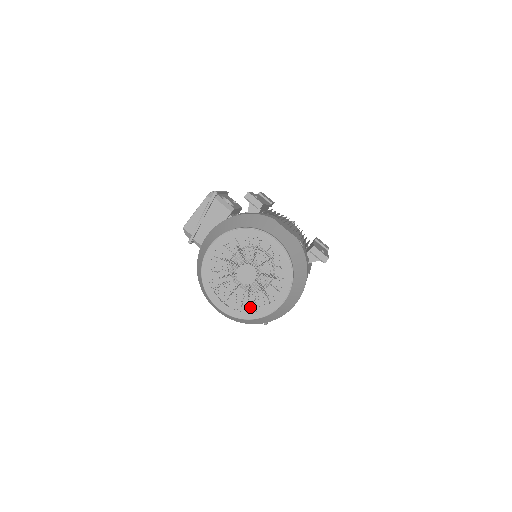
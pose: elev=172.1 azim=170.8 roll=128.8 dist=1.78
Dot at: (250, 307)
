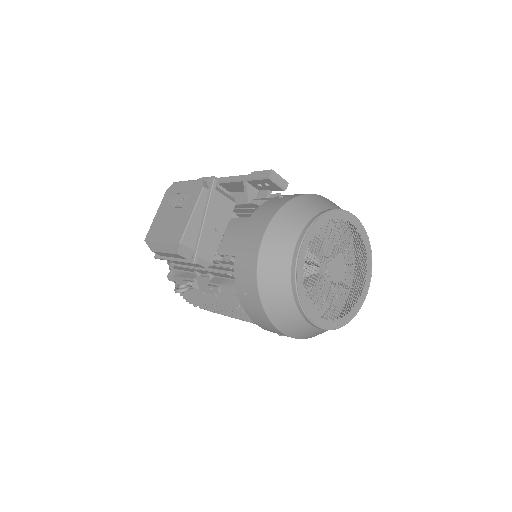
Dot at: (345, 309)
